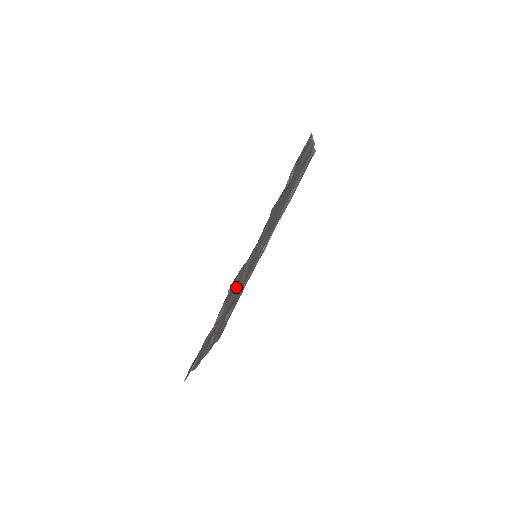
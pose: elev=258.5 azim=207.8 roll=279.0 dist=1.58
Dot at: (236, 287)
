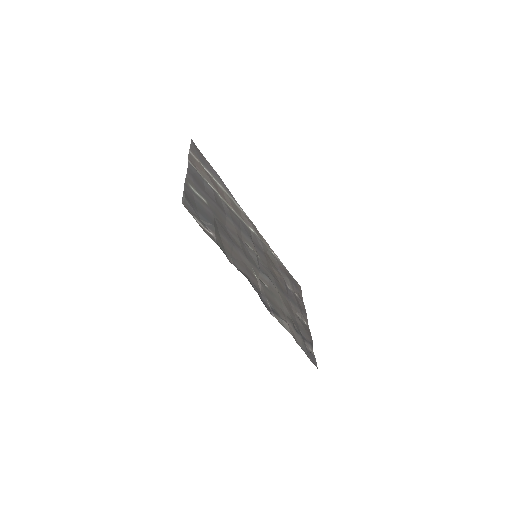
Dot at: (272, 295)
